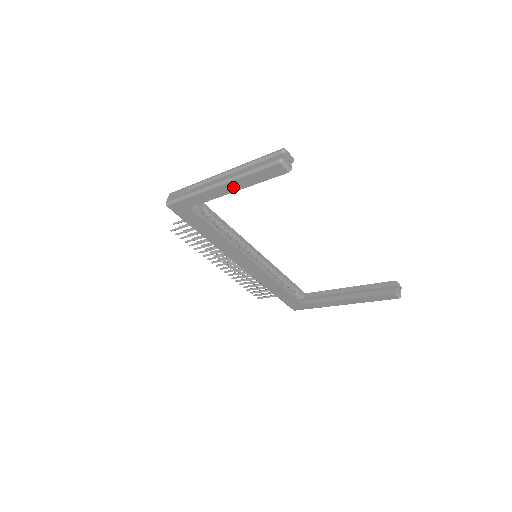
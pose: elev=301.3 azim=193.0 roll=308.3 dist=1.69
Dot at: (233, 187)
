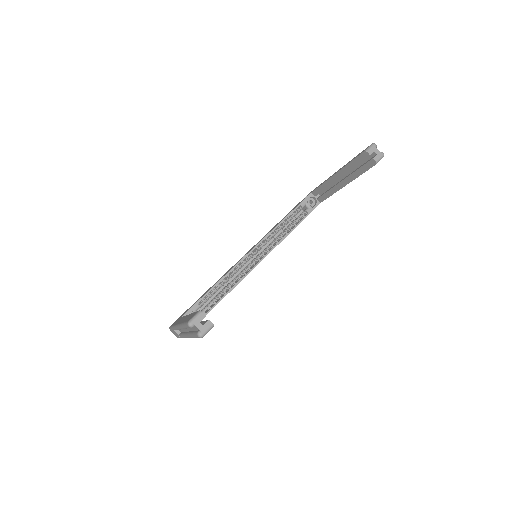
Dot at: occluded
